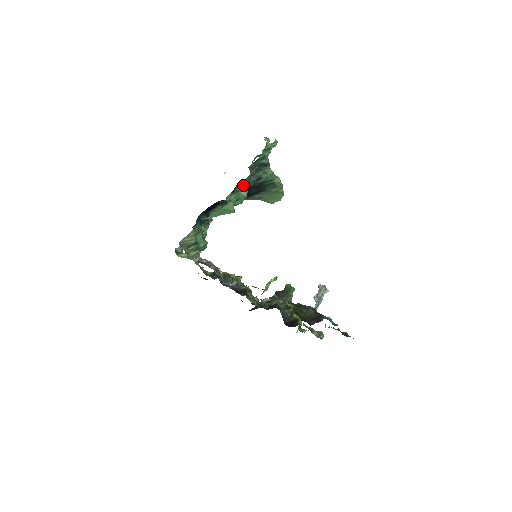
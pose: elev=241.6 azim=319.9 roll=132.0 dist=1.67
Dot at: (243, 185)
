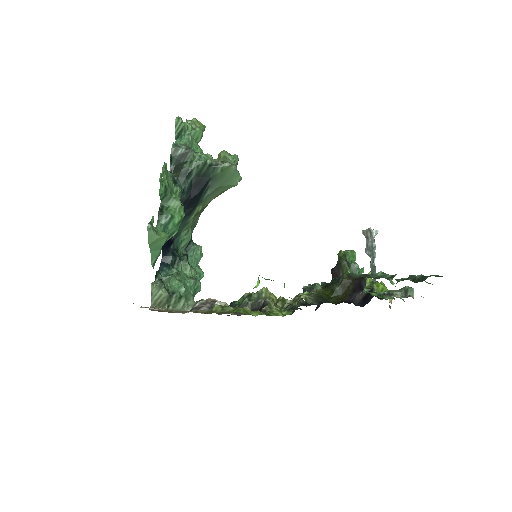
Dot at: (167, 197)
